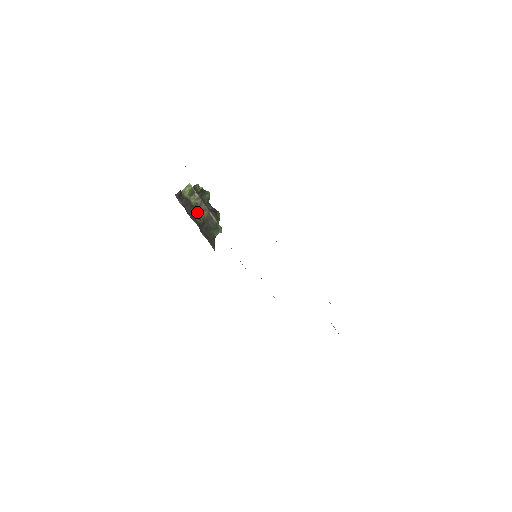
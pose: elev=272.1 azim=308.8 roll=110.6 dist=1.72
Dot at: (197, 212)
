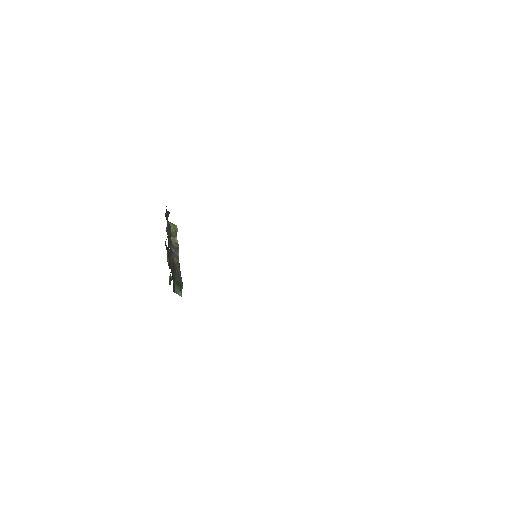
Dot at: (171, 249)
